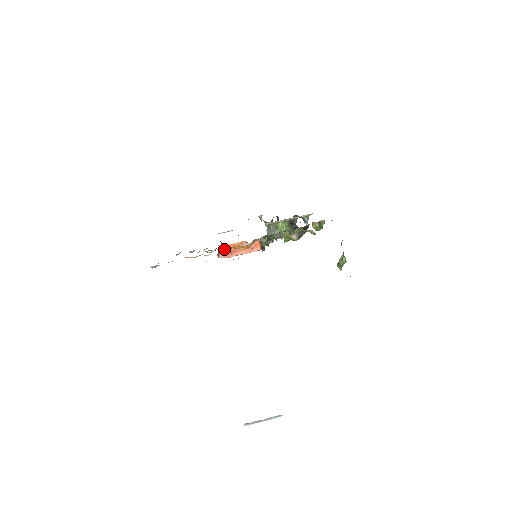
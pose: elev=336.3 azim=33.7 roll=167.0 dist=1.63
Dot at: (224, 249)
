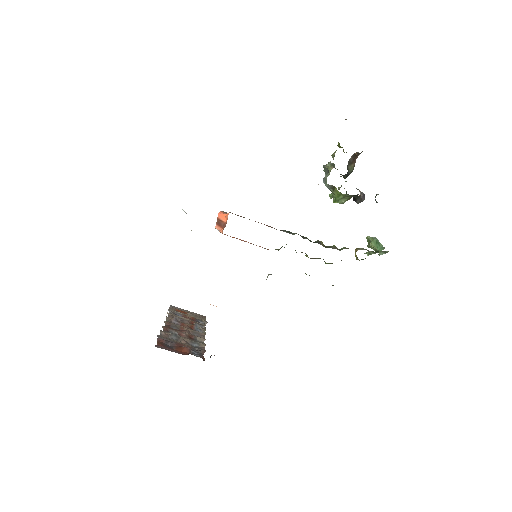
Dot at: occluded
